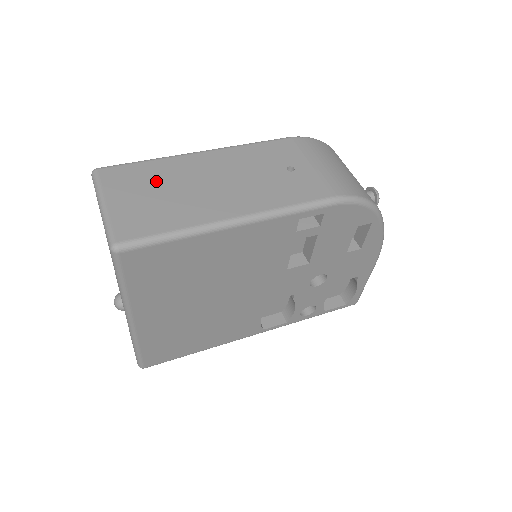
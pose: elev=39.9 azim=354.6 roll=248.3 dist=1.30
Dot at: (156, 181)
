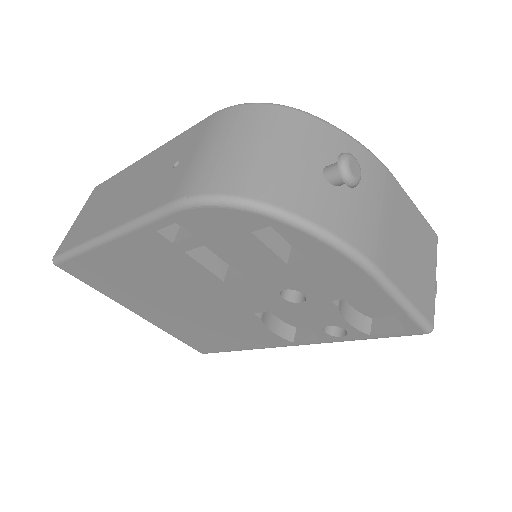
Dot at: (104, 195)
